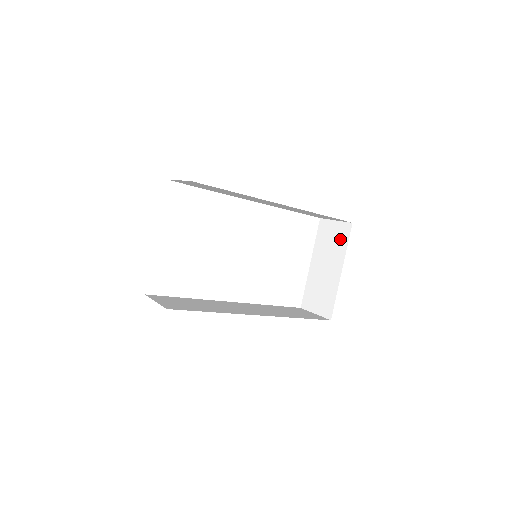
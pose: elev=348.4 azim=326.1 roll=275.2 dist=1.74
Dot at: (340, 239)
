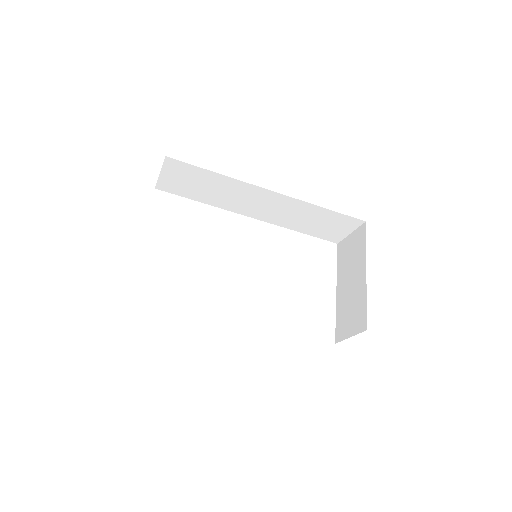
Dot at: (358, 245)
